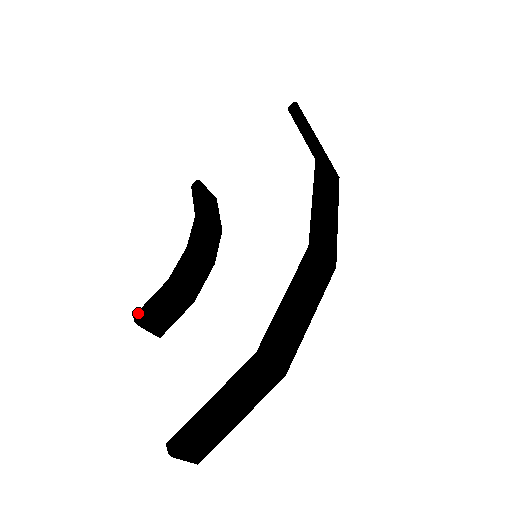
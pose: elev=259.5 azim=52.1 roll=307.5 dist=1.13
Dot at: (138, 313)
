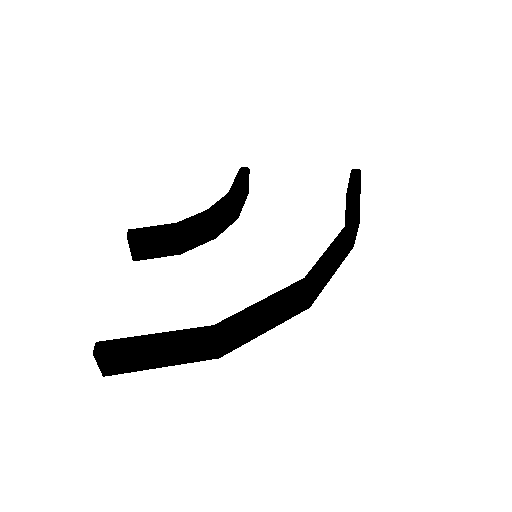
Dot at: (134, 230)
